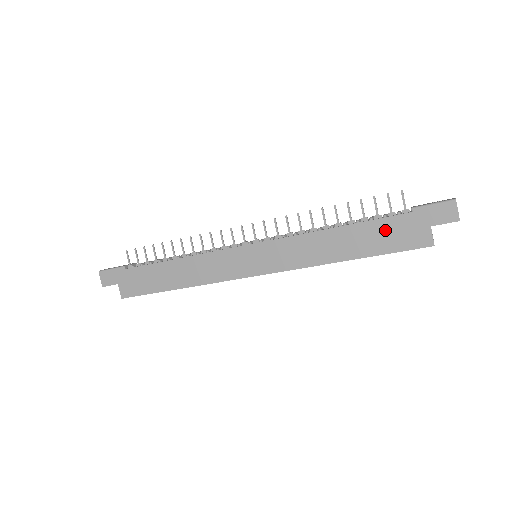
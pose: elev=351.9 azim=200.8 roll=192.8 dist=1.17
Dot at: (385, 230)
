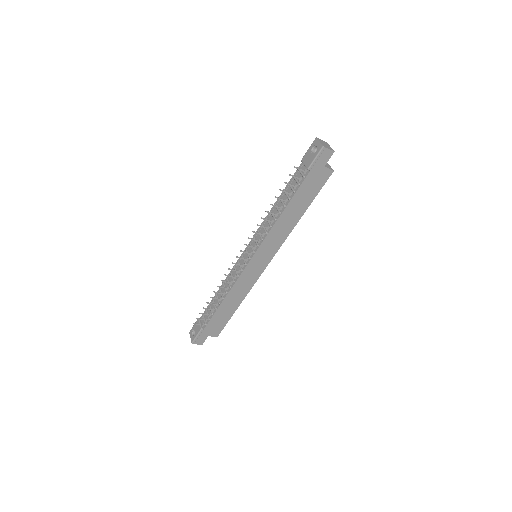
Dot at: (306, 189)
